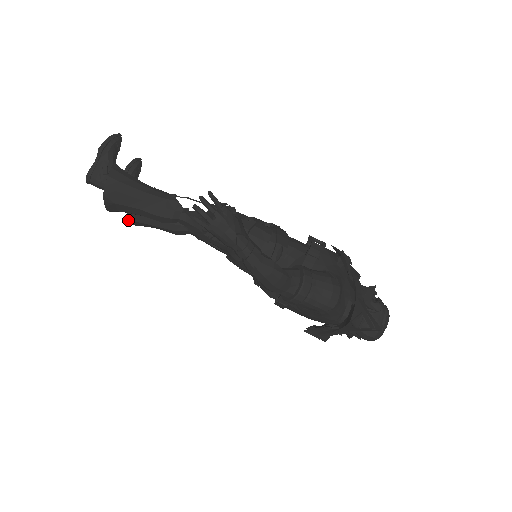
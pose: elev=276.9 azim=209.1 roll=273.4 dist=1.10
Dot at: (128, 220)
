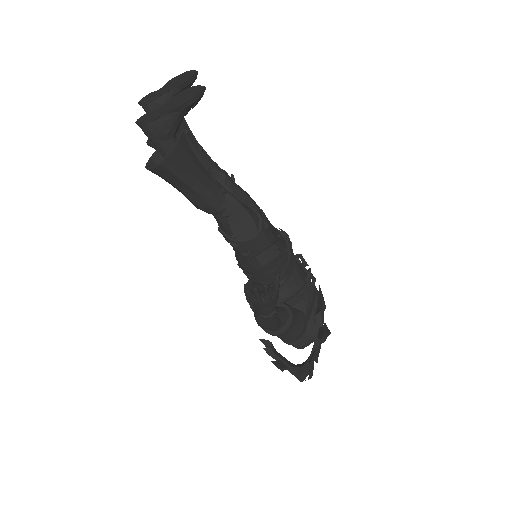
Dot at: (150, 145)
